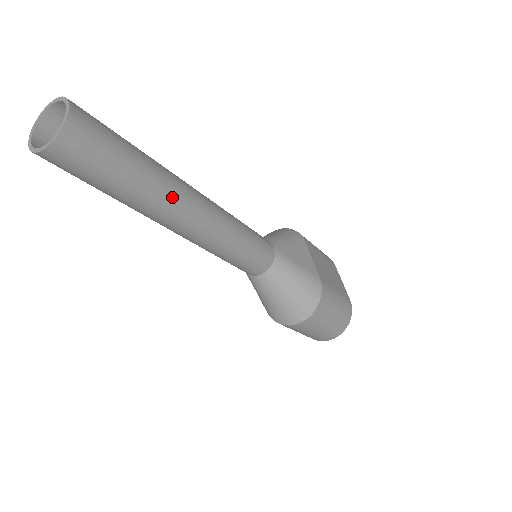
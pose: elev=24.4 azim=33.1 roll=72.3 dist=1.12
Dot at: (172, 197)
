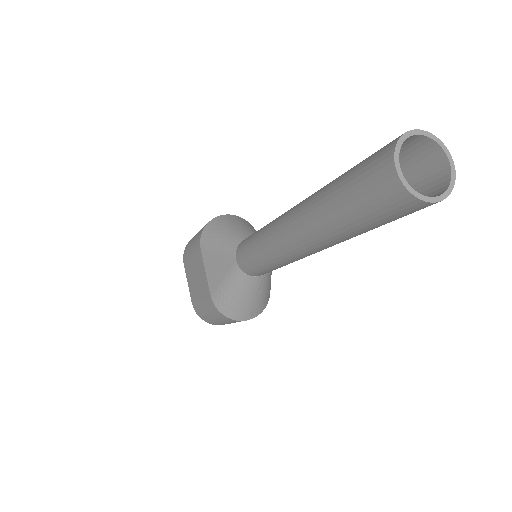
Dot at: occluded
